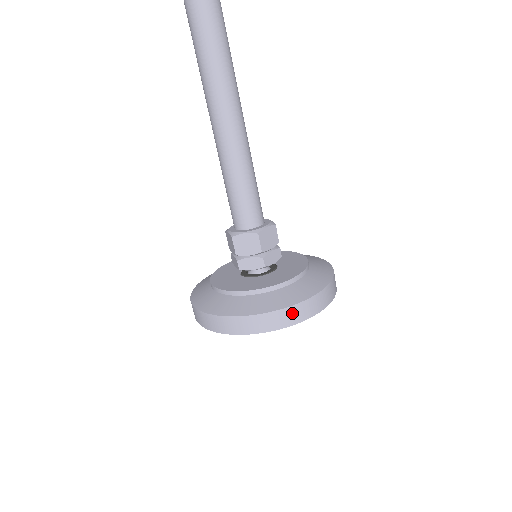
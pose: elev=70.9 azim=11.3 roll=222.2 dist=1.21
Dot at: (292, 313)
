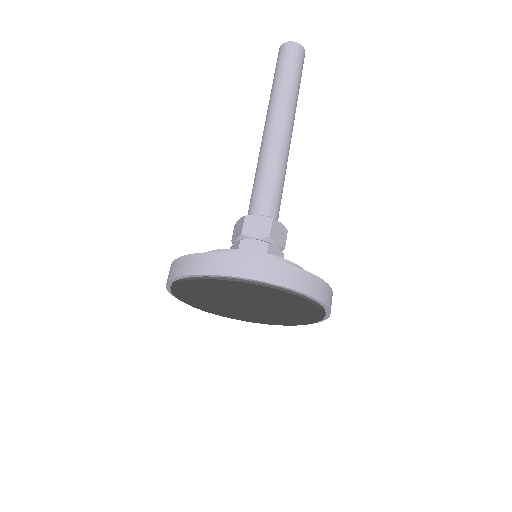
Dot at: (291, 274)
